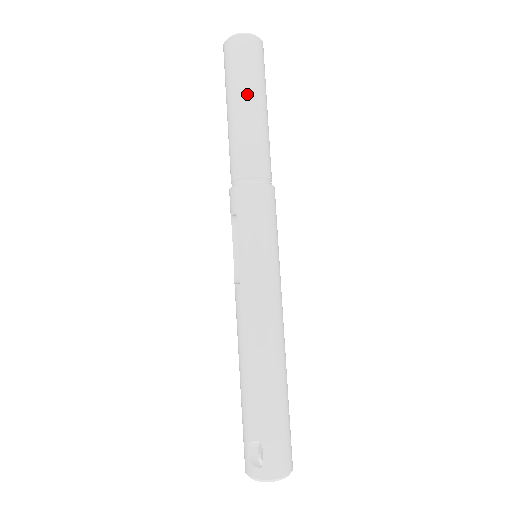
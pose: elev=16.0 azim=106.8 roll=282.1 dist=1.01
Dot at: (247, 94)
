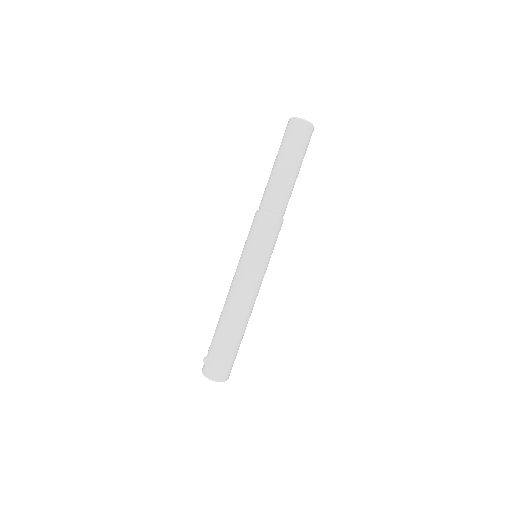
Dot at: (281, 157)
